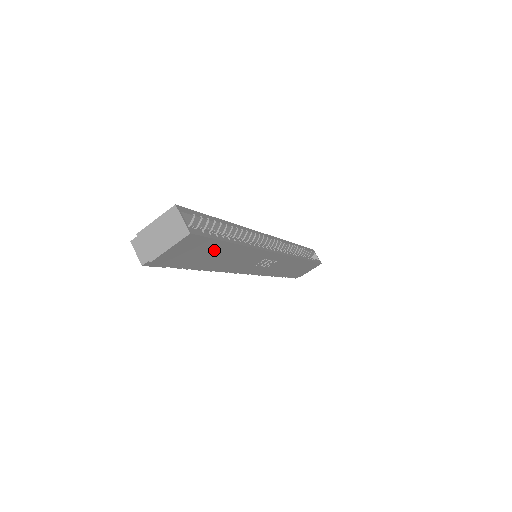
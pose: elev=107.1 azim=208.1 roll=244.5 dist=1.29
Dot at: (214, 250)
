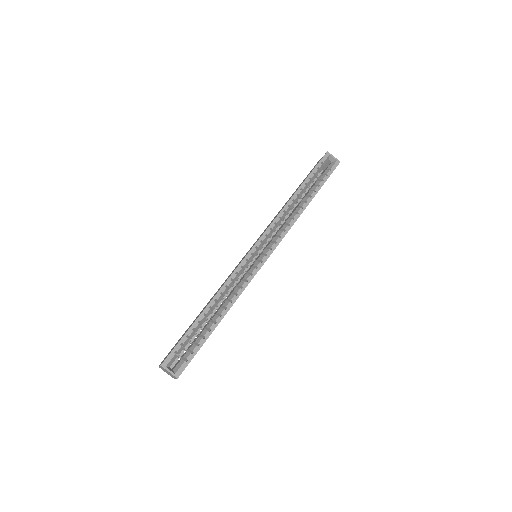
Dot at: occluded
